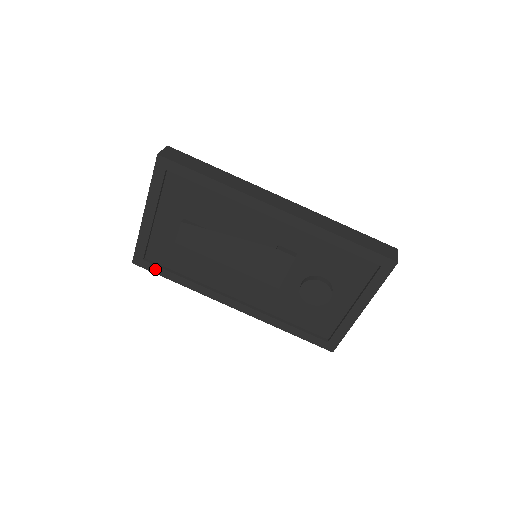
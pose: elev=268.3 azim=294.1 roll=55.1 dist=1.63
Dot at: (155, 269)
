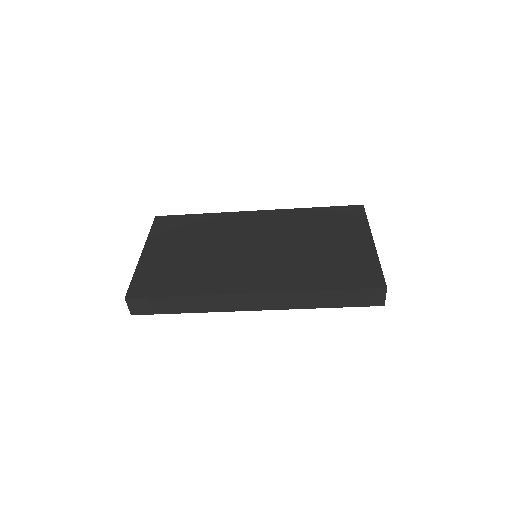
Dot at: occluded
